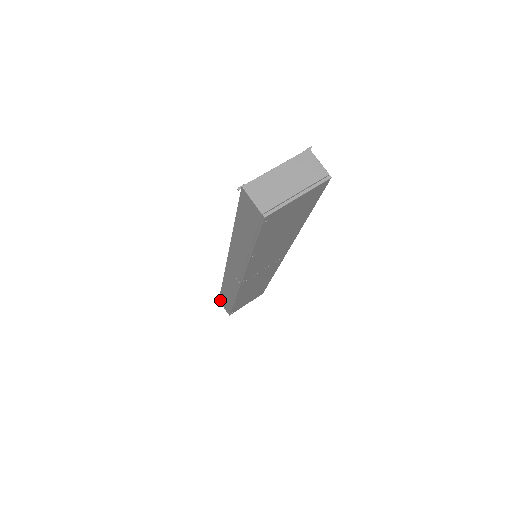
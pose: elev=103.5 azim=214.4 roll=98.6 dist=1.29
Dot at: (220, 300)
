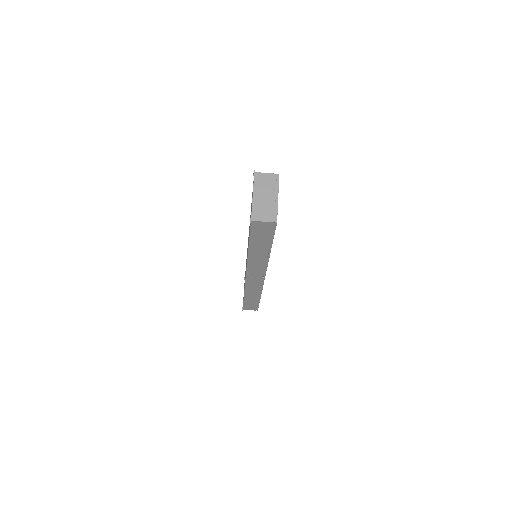
Dot at: (244, 308)
